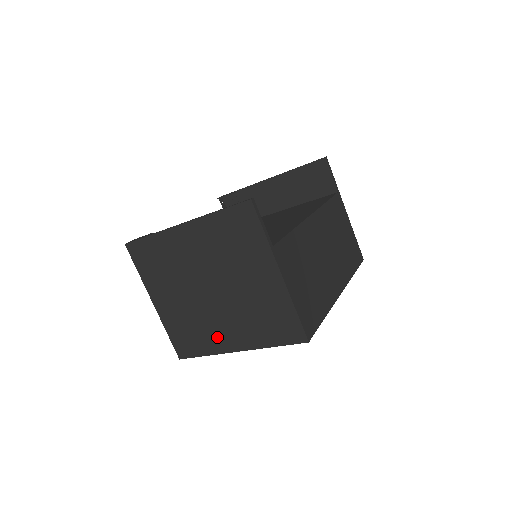
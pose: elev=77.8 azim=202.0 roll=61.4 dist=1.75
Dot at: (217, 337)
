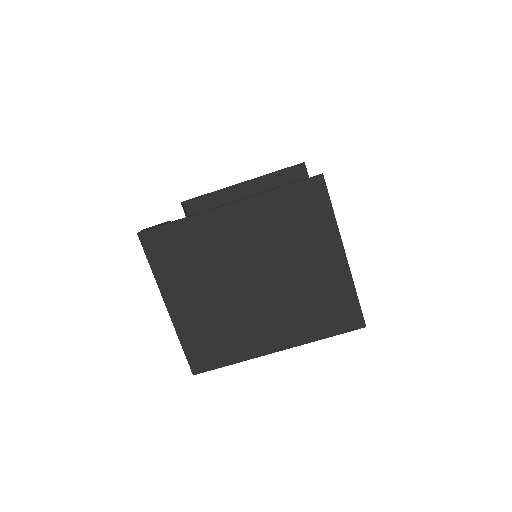
Dot at: (253, 338)
